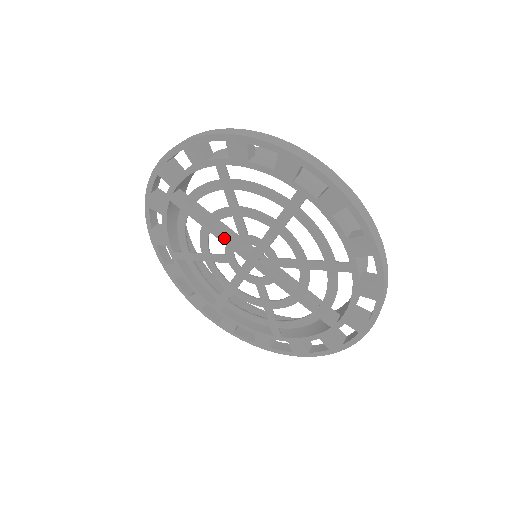
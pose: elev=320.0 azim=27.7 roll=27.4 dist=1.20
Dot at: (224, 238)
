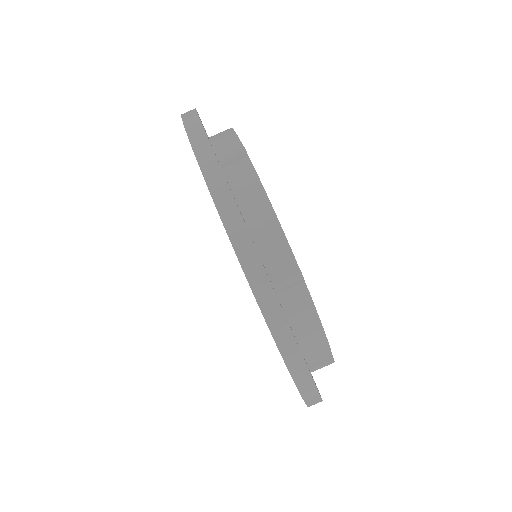
Dot at: occluded
